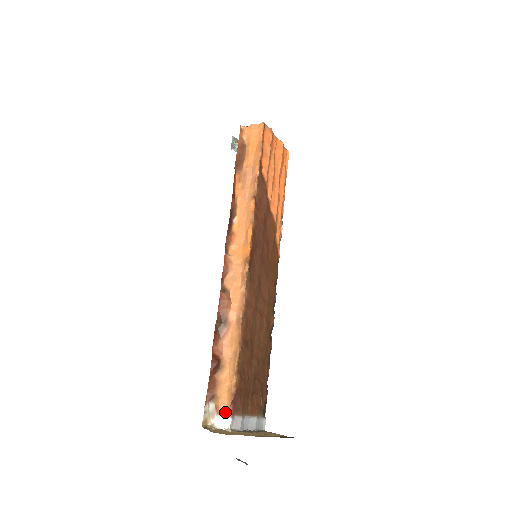
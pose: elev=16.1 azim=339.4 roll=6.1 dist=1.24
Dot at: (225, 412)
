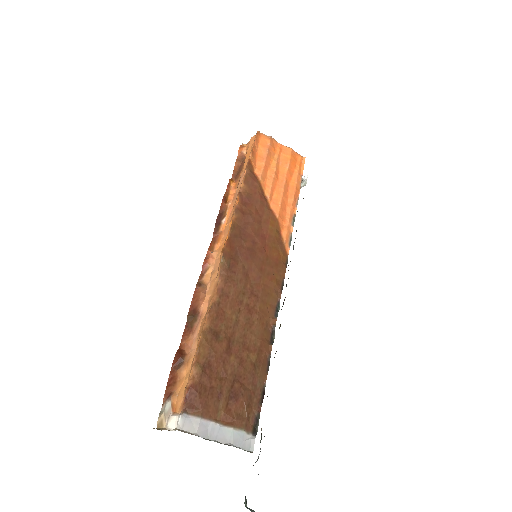
Dot at: (179, 411)
